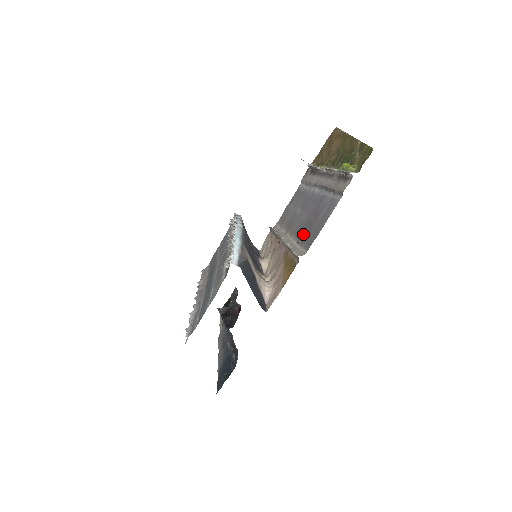
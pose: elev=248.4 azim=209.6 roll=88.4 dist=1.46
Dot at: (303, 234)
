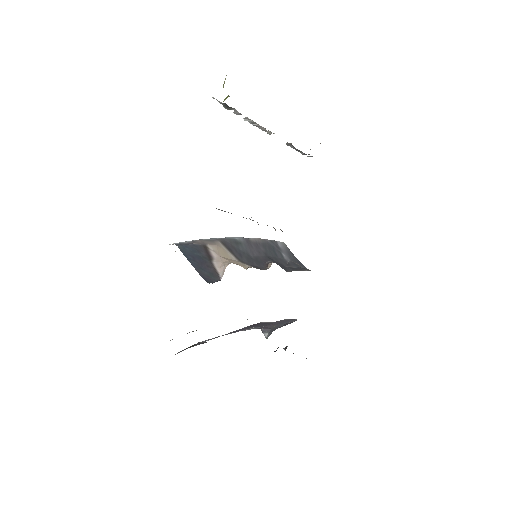
Dot at: occluded
